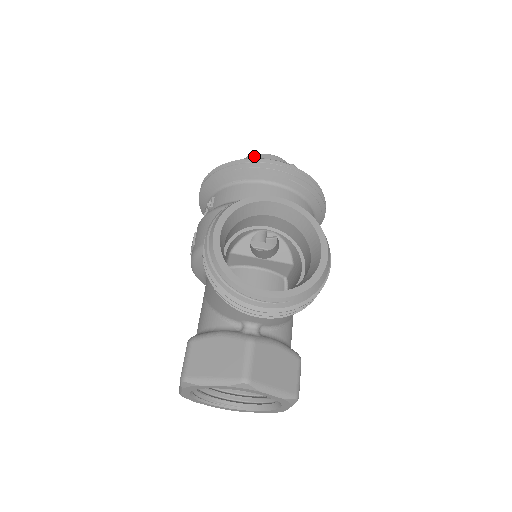
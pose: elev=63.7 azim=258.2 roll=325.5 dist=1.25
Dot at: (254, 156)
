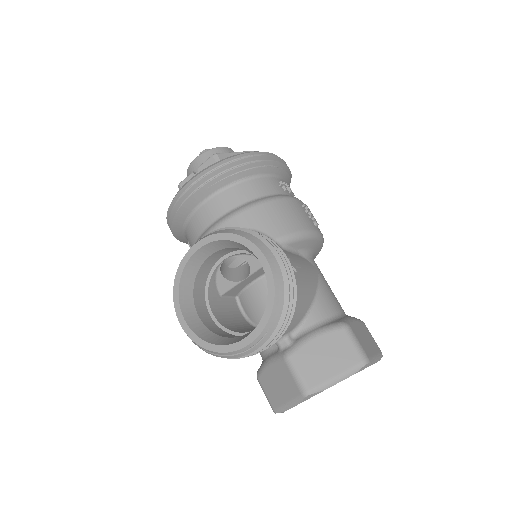
Dot at: (181, 182)
